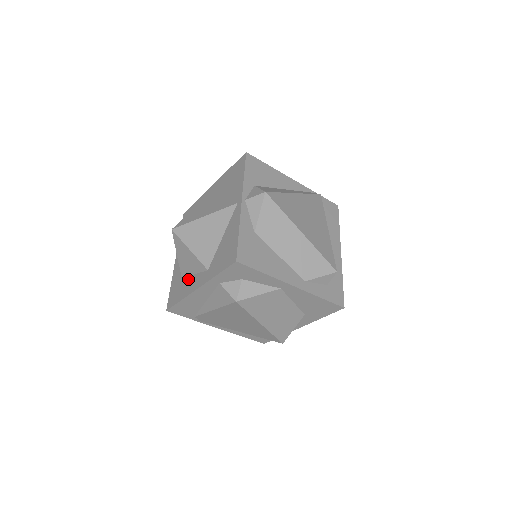
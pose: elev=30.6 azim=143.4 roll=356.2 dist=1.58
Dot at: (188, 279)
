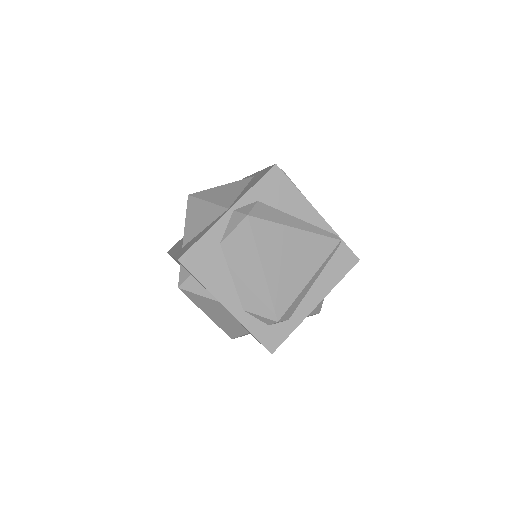
Dot at: occluded
